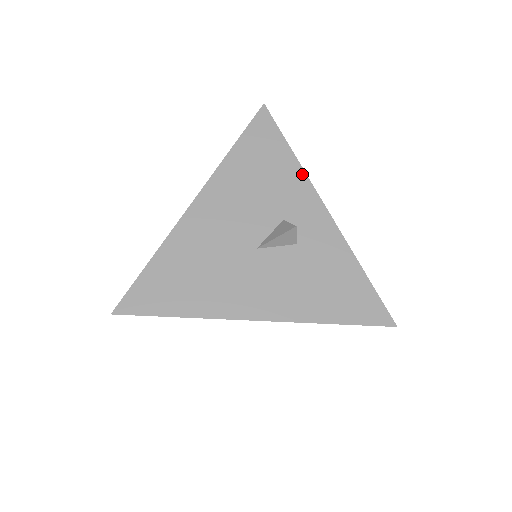
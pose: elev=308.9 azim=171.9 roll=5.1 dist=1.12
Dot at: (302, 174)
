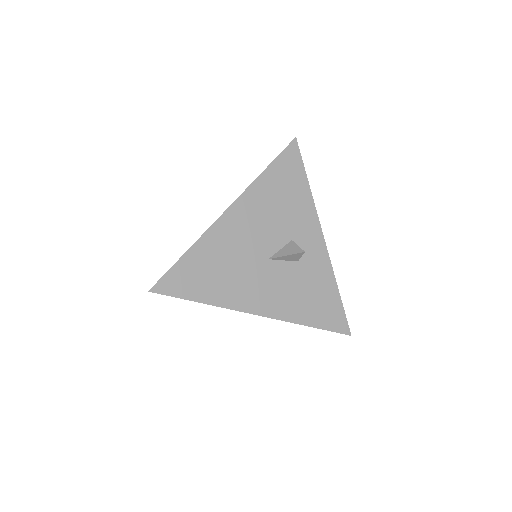
Dot at: (312, 206)
